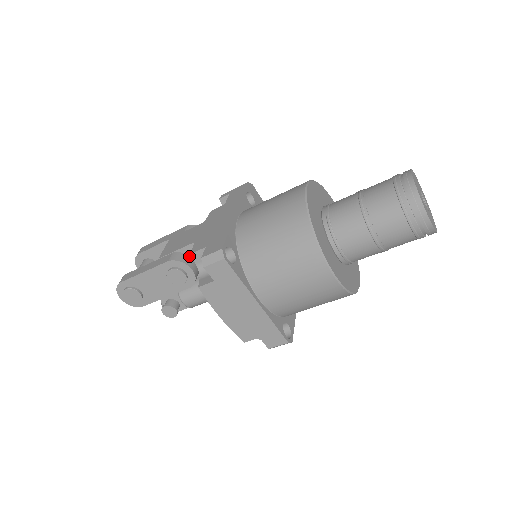
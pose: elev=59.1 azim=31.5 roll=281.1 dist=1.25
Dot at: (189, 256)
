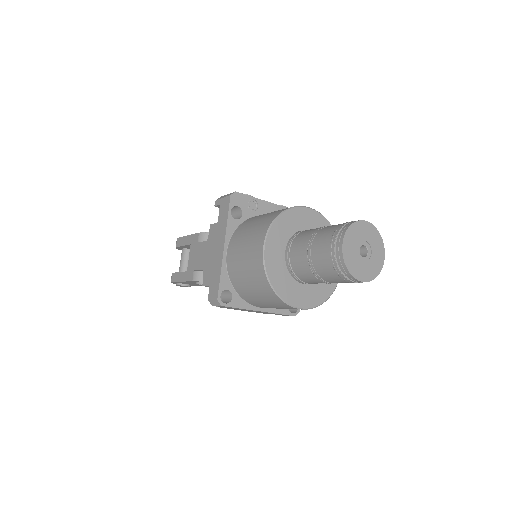
Dot at: occluded
